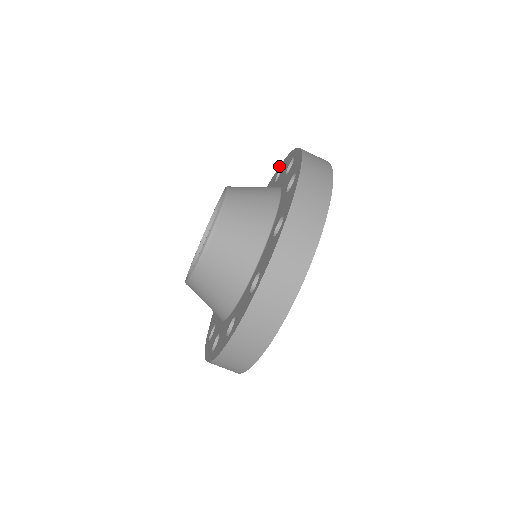
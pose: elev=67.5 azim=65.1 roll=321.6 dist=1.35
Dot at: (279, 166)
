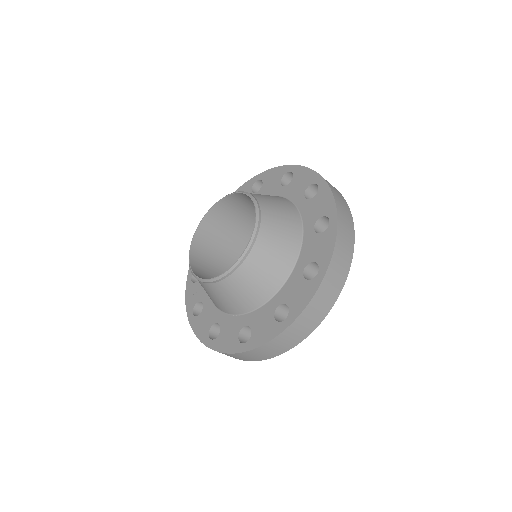
Dot at: (249, 180)
